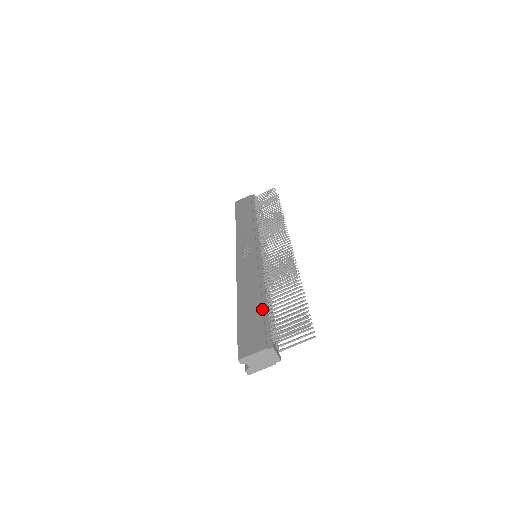
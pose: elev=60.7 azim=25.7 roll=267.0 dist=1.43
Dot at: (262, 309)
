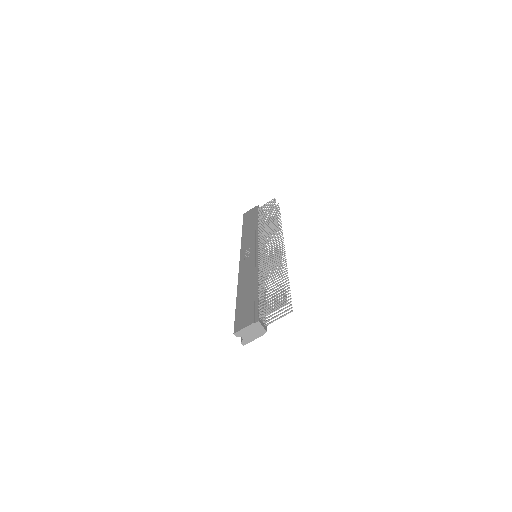
Dot at: (254, 295)
